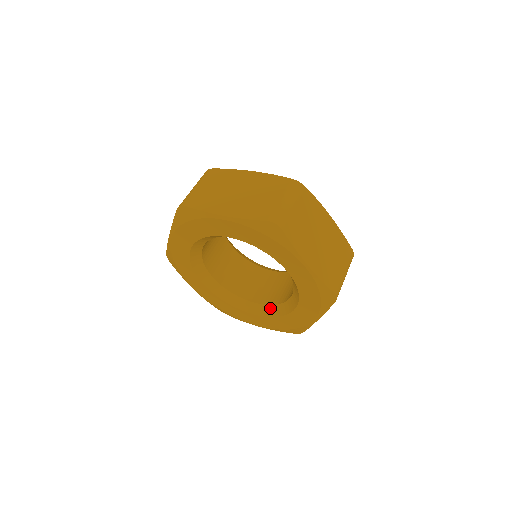
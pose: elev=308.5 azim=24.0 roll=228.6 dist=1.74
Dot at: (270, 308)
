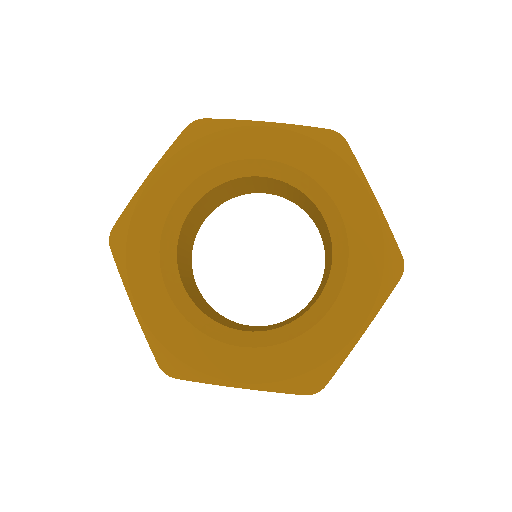
Dot at: (275, 332)
